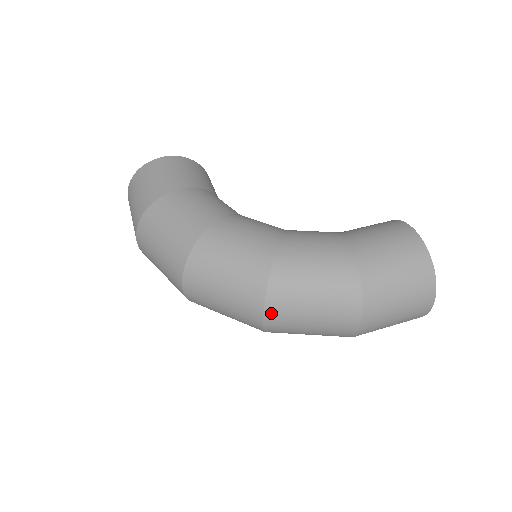
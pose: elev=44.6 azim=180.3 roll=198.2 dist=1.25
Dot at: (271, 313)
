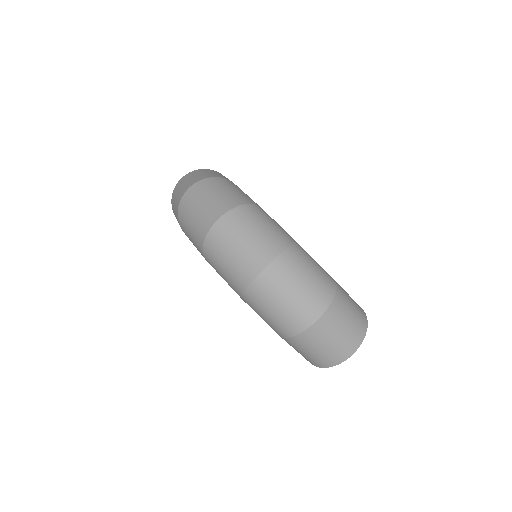
Dot at: (276, 265)
